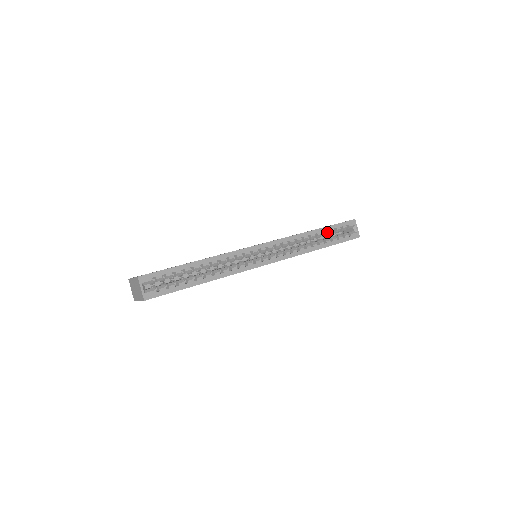
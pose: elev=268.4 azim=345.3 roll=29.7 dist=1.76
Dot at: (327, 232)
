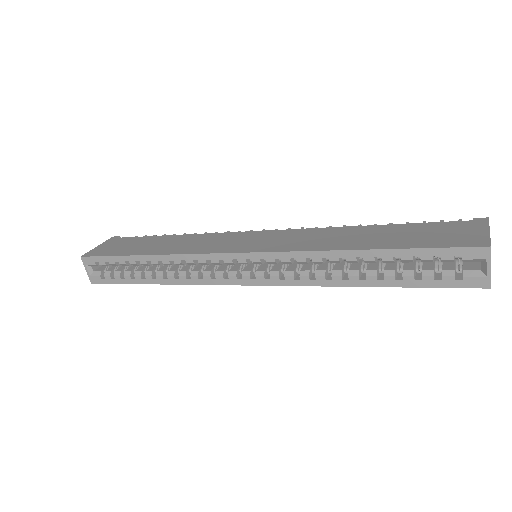
Dot at: (391, 259)
